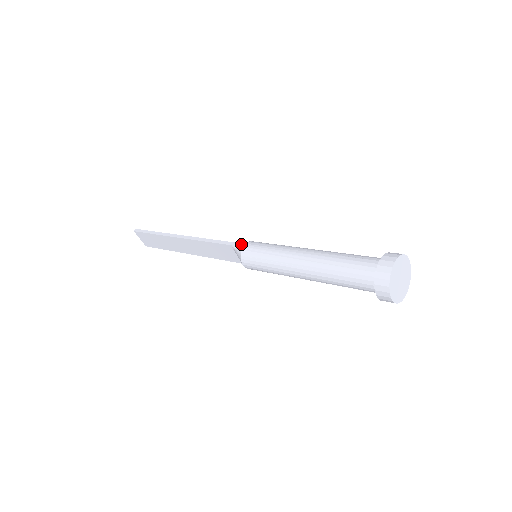
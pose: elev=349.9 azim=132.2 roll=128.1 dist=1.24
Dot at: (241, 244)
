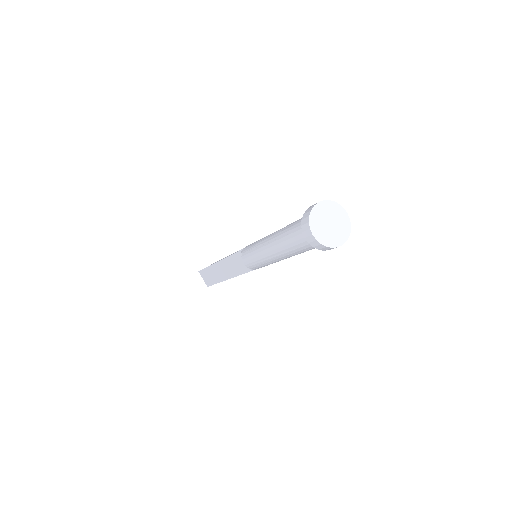
Dot at: (246, 246)
